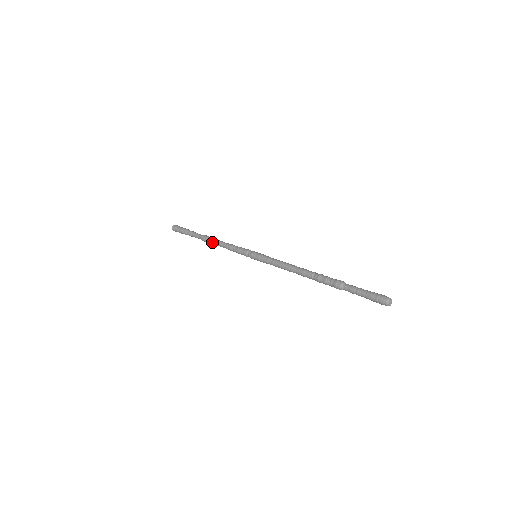
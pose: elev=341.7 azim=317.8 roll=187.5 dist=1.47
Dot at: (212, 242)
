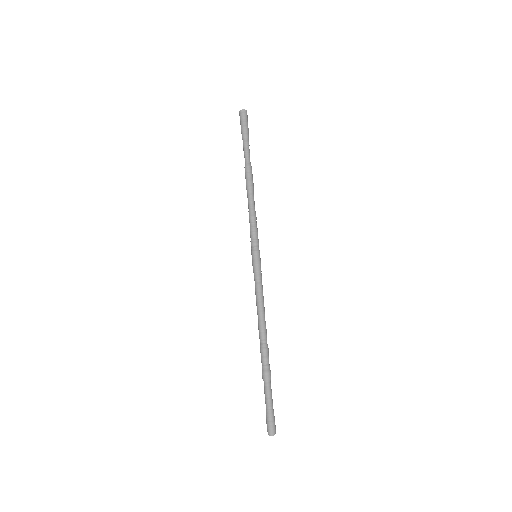
Dot at: (246, 186)
